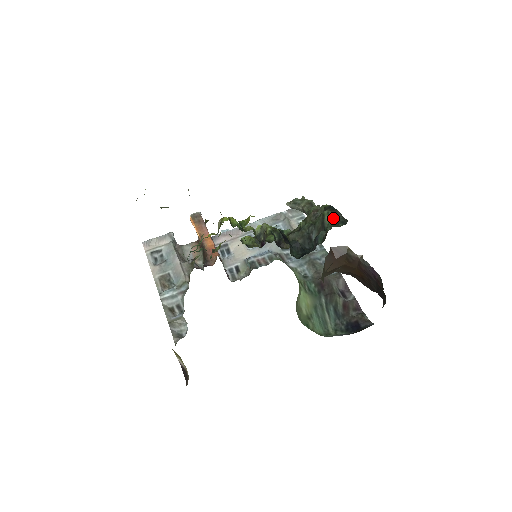
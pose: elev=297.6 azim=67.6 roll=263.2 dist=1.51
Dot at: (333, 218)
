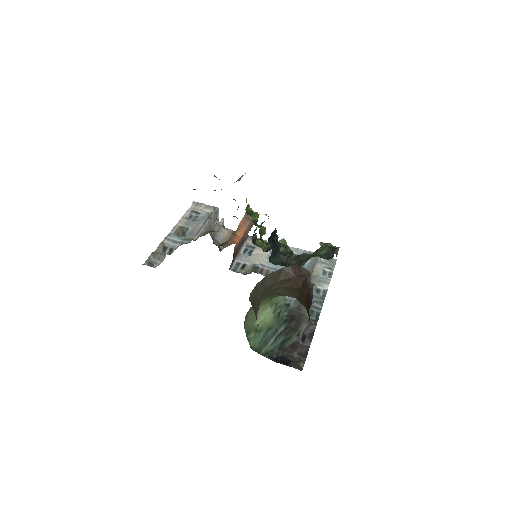
Dot at: (325, 252)
